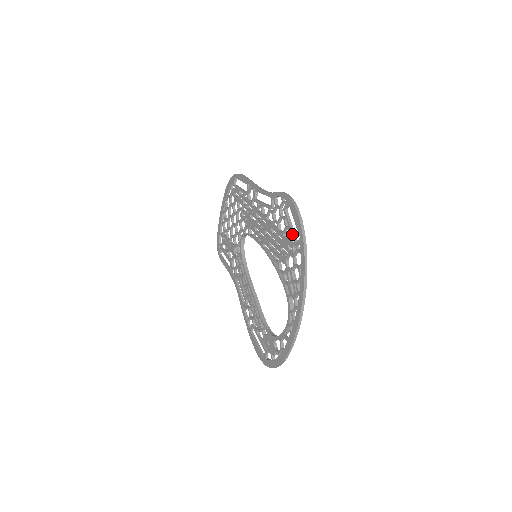
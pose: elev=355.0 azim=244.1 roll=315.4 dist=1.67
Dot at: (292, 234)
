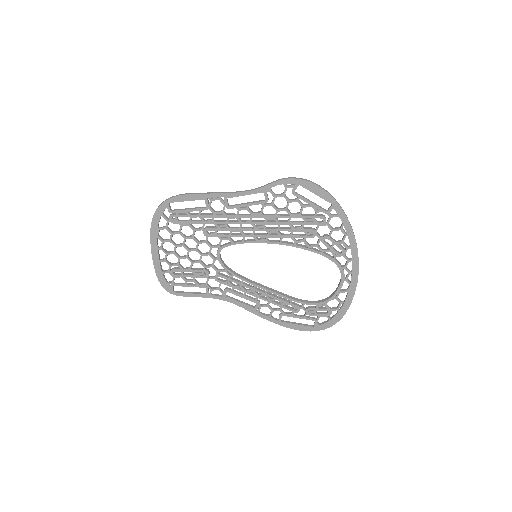
Dot at: (318, 207)
